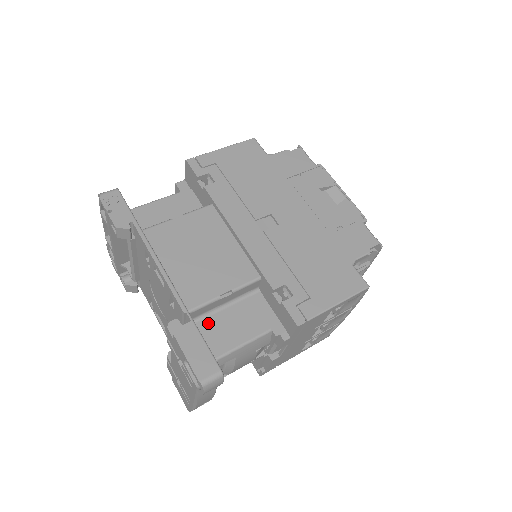
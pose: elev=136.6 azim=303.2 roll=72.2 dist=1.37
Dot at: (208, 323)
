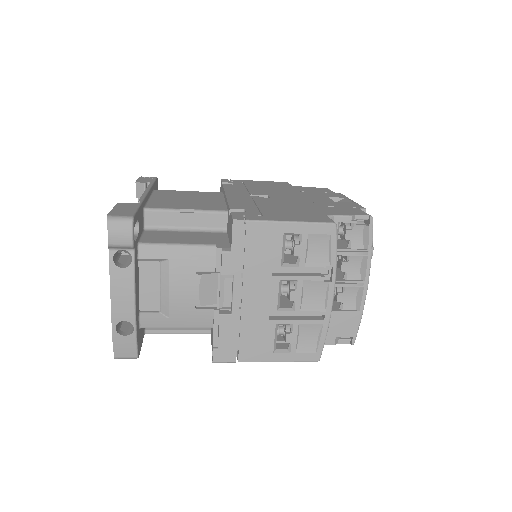
Dot at: (161, 232)
